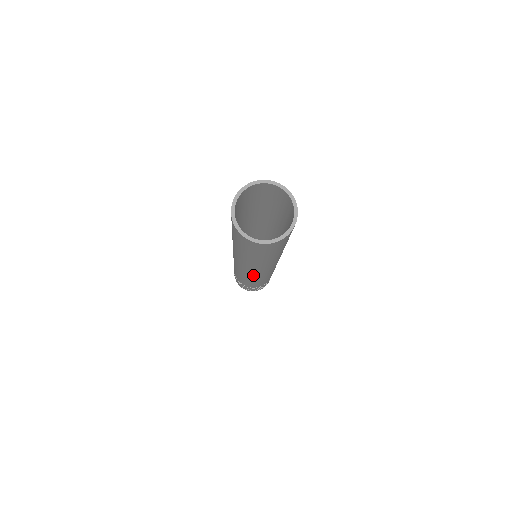
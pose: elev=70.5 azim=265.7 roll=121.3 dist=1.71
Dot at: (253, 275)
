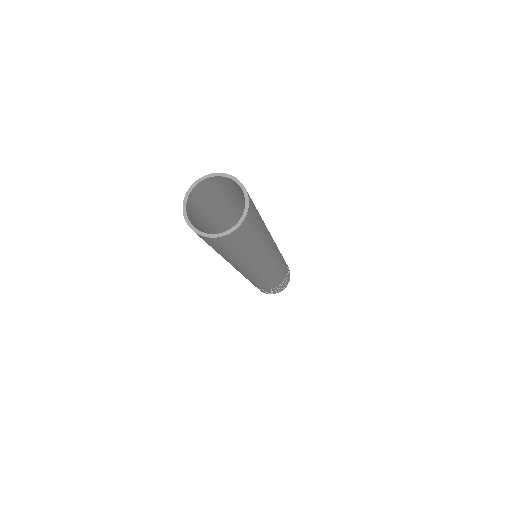
Dot at: occluded
